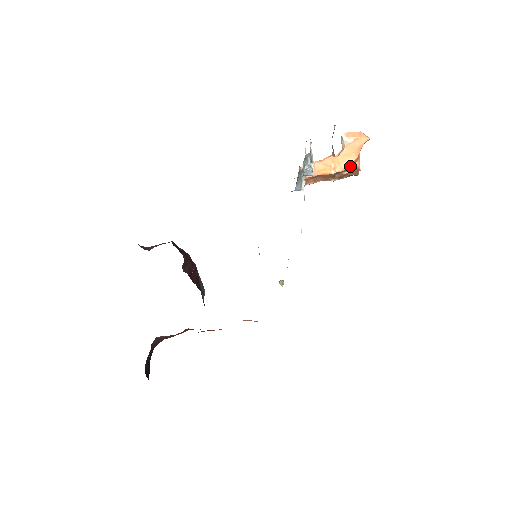
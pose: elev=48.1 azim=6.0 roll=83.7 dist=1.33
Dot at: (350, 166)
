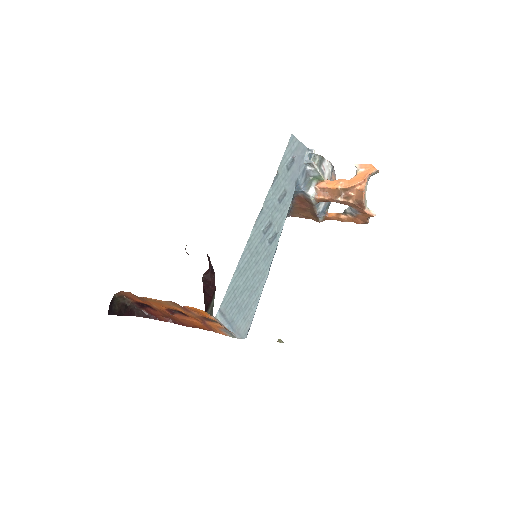
Dot at: (355, 186)
